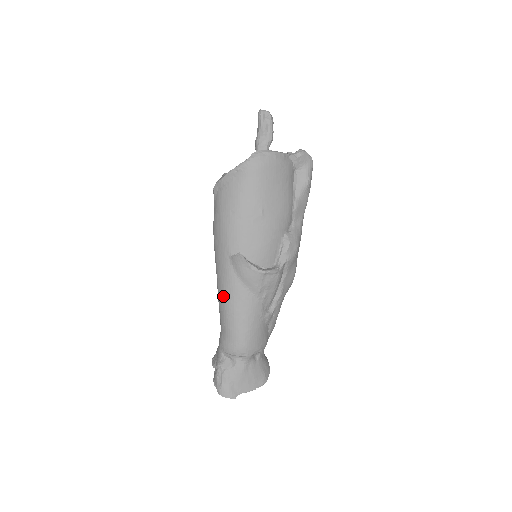
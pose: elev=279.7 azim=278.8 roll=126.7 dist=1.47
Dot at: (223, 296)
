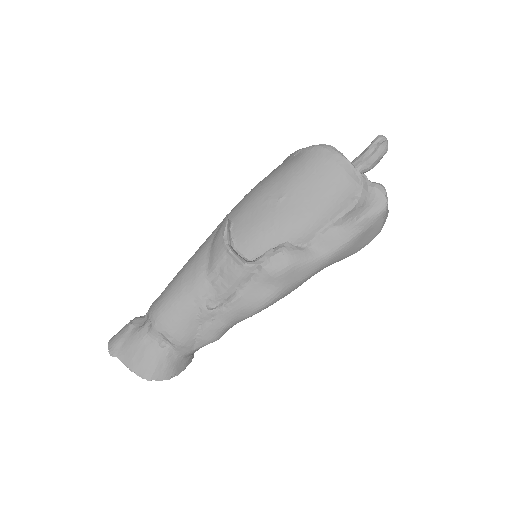
Dot at: (193, 255)
